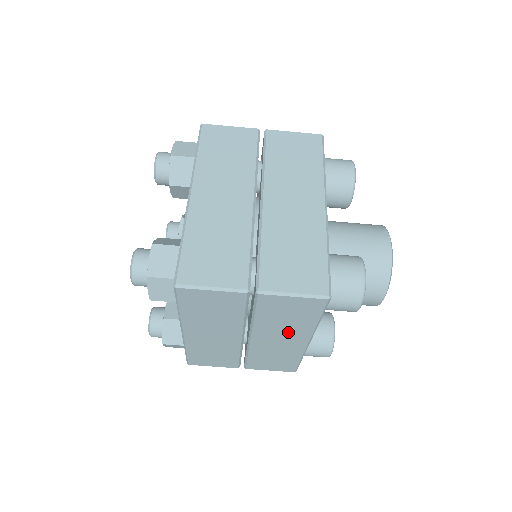
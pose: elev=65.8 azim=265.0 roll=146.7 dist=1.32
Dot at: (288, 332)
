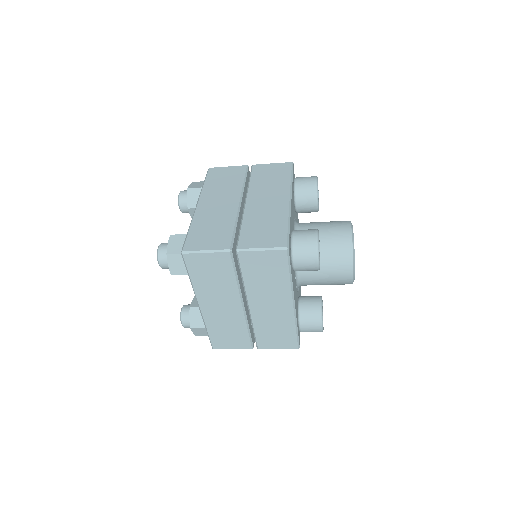
Dot at: occluded
